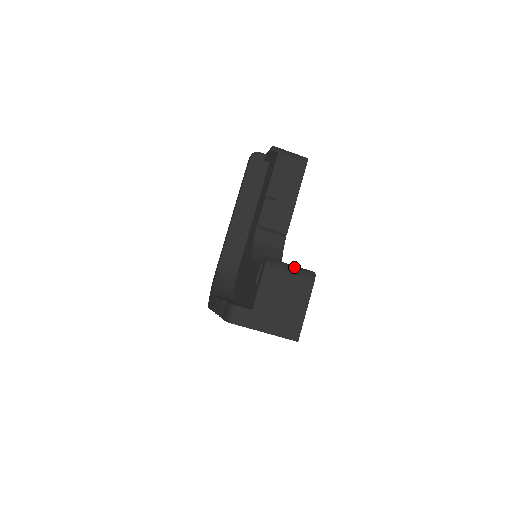
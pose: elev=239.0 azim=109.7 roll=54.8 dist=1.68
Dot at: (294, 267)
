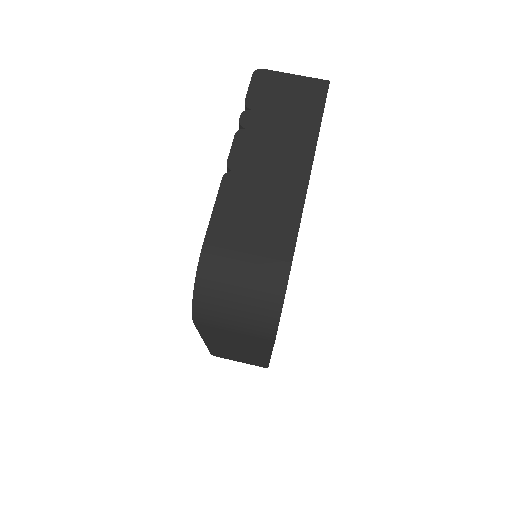
Dot at: occluded
